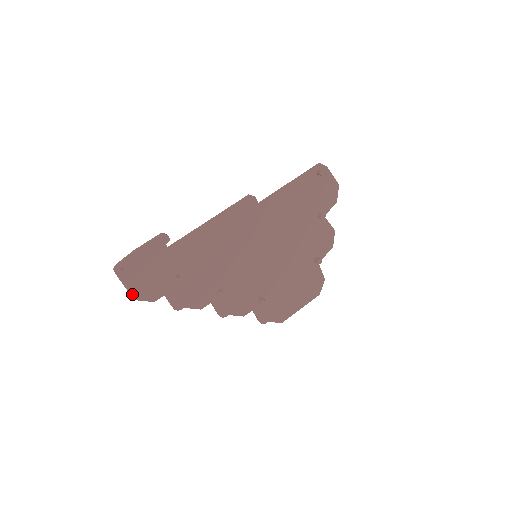
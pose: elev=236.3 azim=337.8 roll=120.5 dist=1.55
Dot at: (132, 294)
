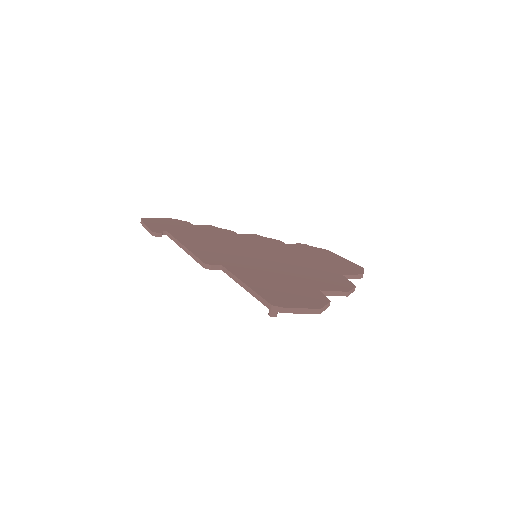
Dot at: occluded
